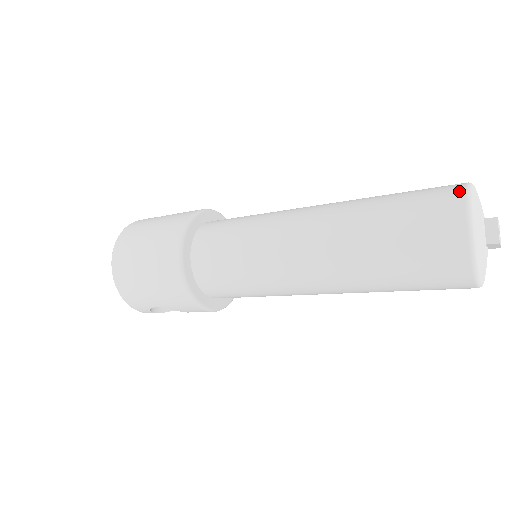
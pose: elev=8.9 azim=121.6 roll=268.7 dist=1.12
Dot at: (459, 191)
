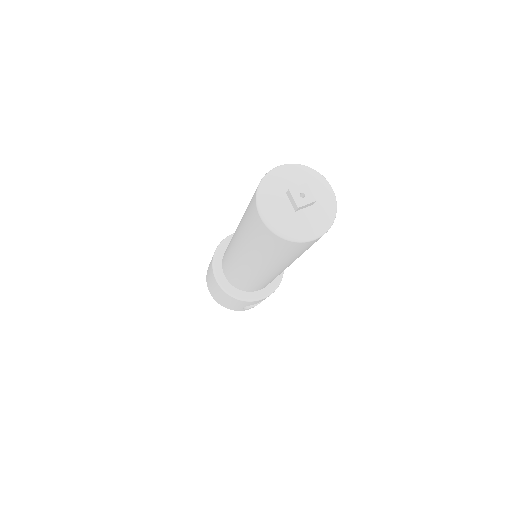
Dot at: (256, 190)
